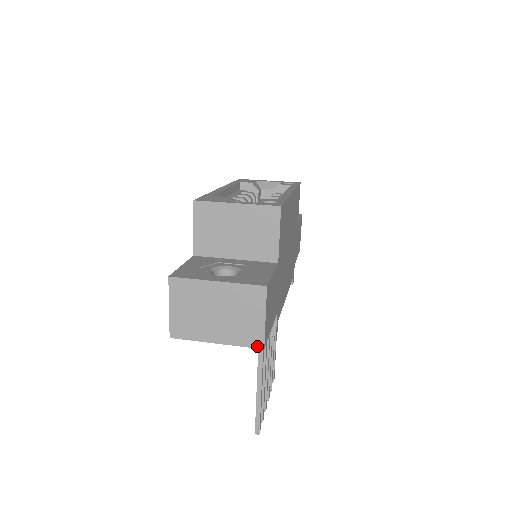
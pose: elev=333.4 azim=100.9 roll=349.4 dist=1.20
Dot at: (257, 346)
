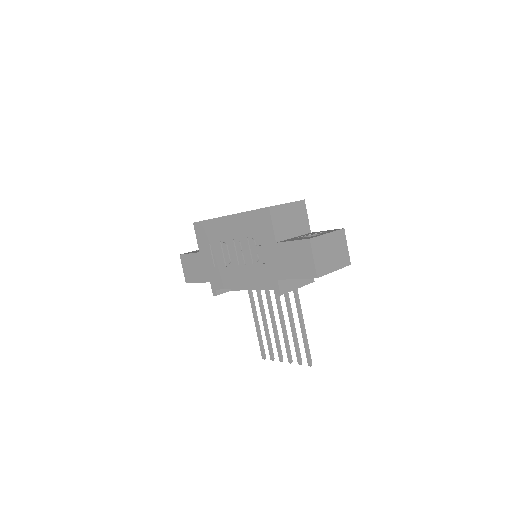
Dot at: (348, 264)
